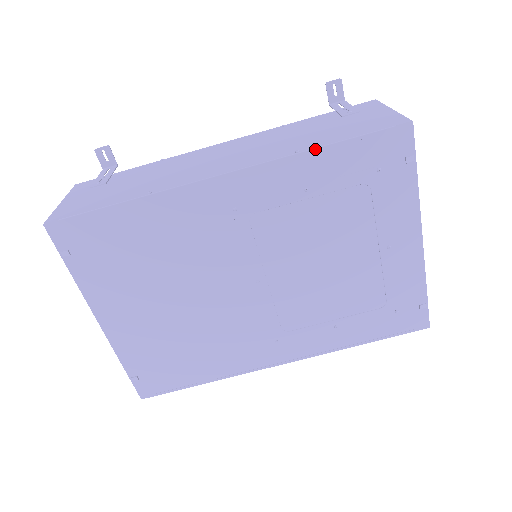
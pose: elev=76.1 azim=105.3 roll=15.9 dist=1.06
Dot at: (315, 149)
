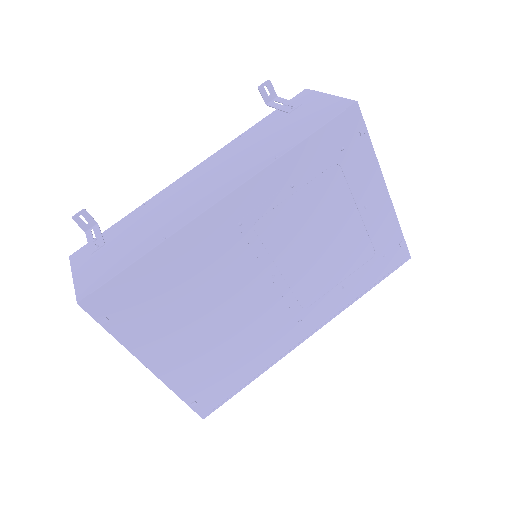
Dot at: (290, 150)
